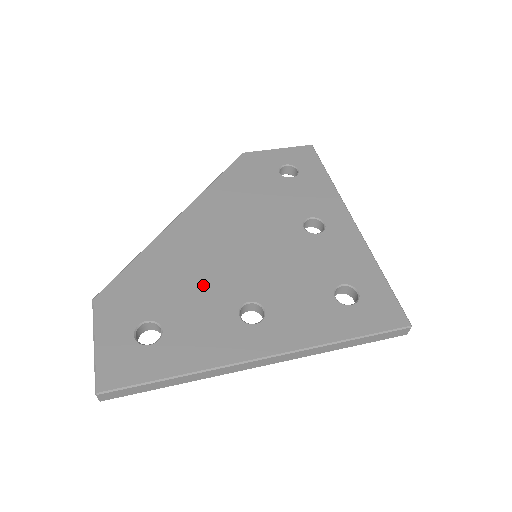
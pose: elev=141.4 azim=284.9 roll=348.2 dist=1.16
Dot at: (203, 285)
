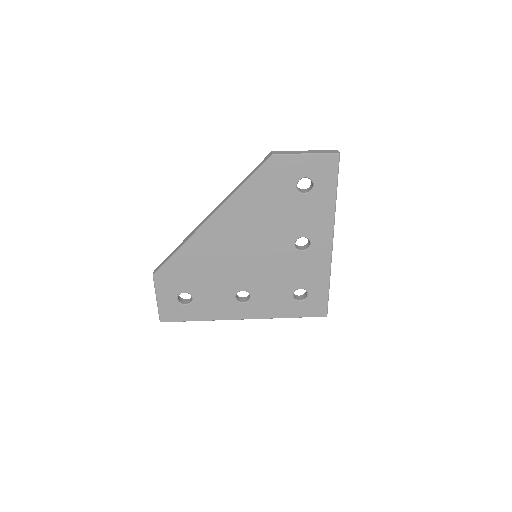
Dot at: (218, 277)
